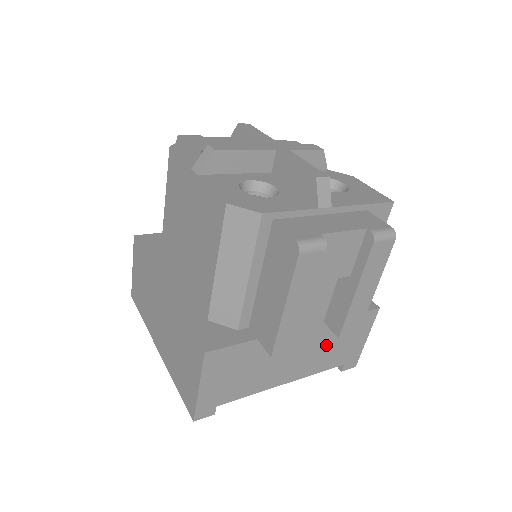
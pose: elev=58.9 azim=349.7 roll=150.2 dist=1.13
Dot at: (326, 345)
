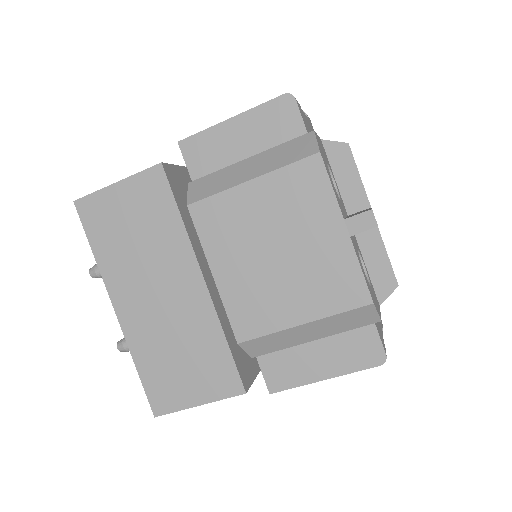
Dot at: occluded
